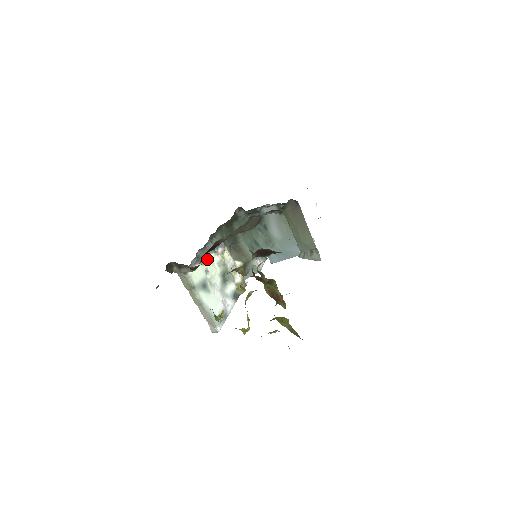
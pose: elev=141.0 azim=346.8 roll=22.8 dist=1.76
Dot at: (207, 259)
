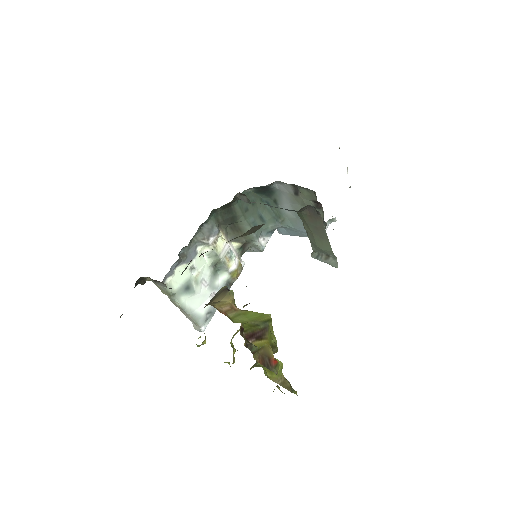
Dot at: (193, 254)
